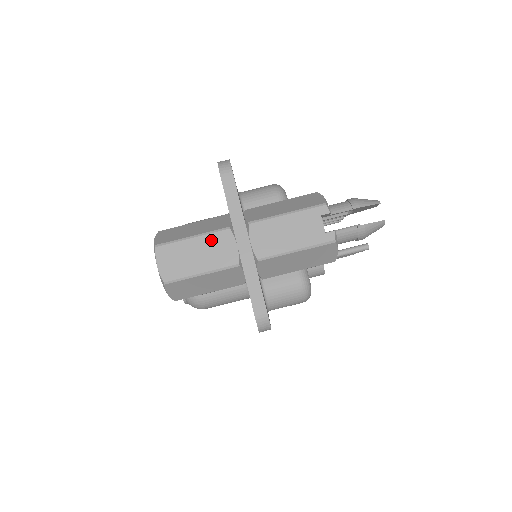
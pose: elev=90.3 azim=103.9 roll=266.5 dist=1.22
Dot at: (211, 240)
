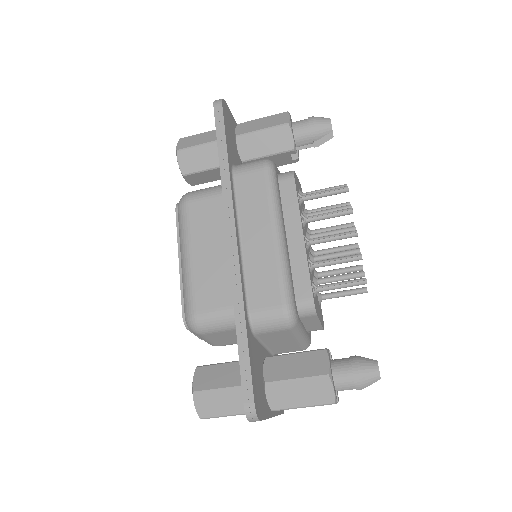
Dot at: occluded
